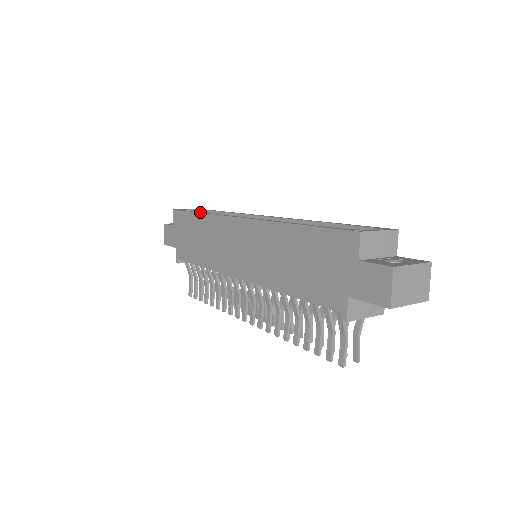
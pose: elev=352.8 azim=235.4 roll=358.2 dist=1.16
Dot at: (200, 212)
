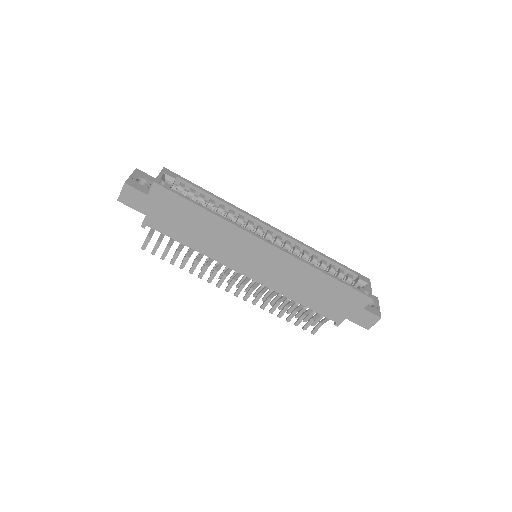
Dot at: (208, 209)
